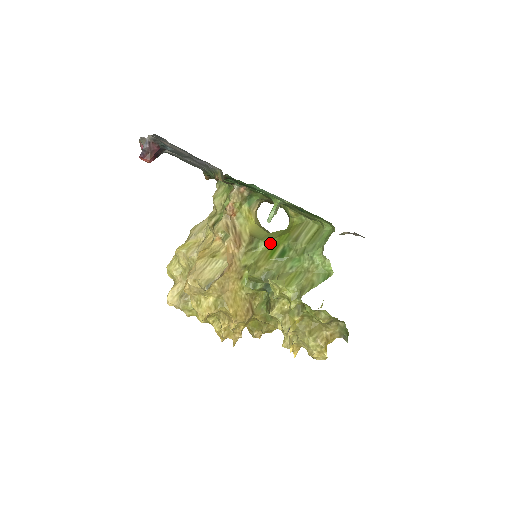
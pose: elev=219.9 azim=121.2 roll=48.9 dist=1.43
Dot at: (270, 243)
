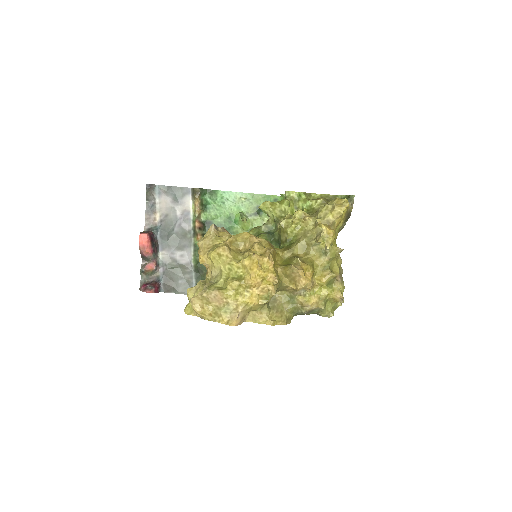
Dot at: occluded
